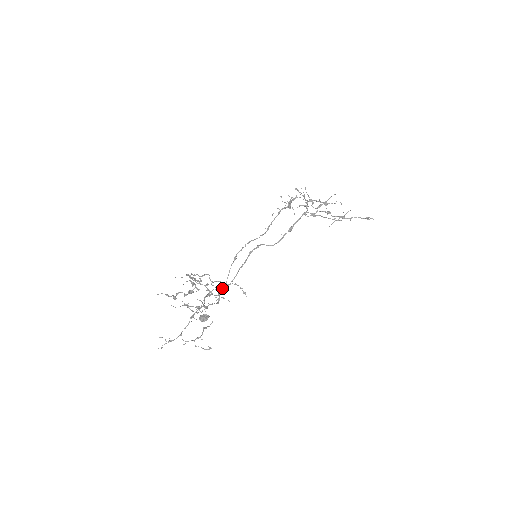
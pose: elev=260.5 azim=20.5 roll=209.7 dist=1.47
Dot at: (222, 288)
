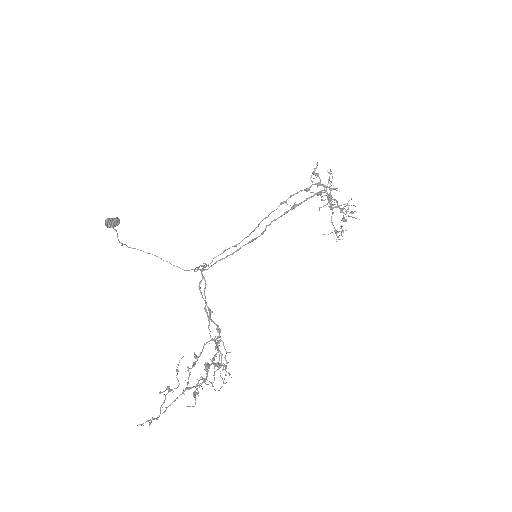
Dot at: occluded
